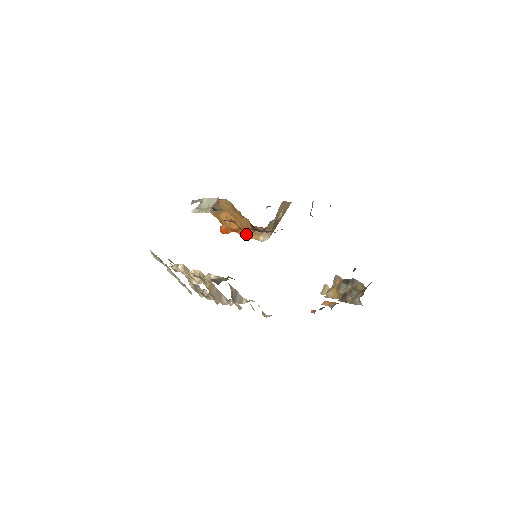
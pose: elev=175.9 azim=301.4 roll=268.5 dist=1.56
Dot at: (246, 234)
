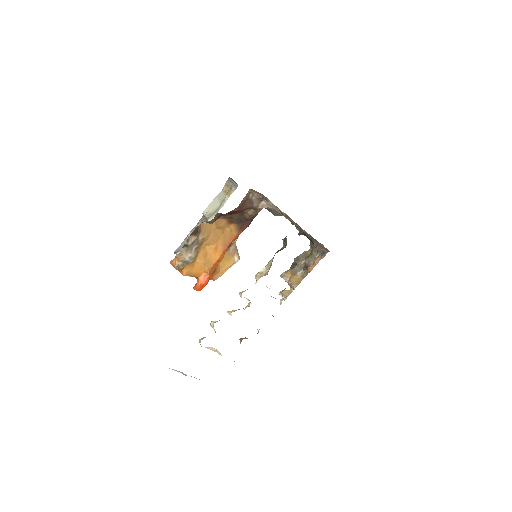
Dot at: (221, 269)
